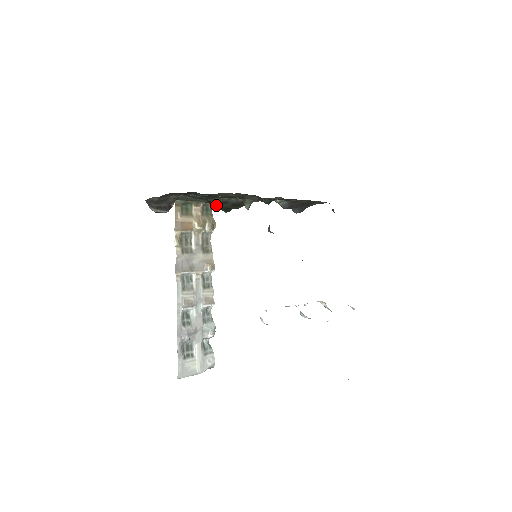
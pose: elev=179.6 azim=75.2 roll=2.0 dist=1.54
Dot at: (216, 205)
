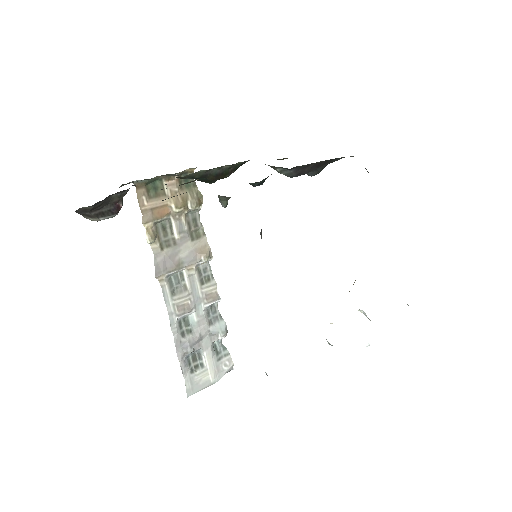
Dot at: occluded
